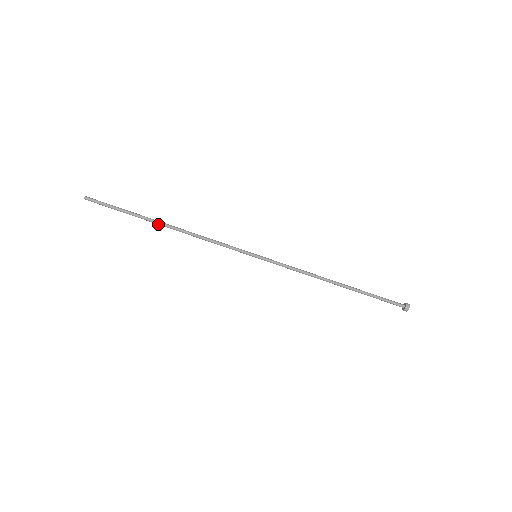
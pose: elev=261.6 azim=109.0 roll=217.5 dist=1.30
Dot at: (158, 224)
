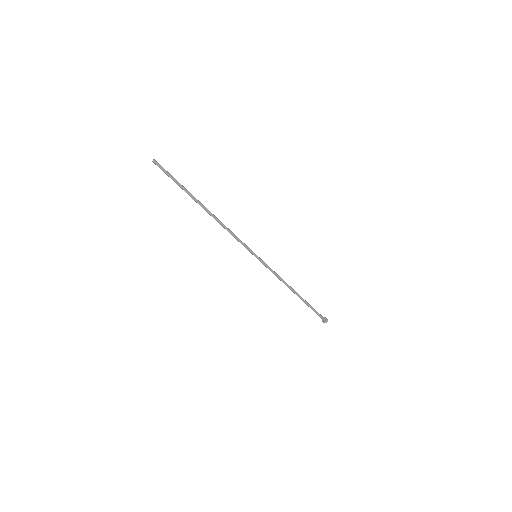
Dot at: (201, 205)
